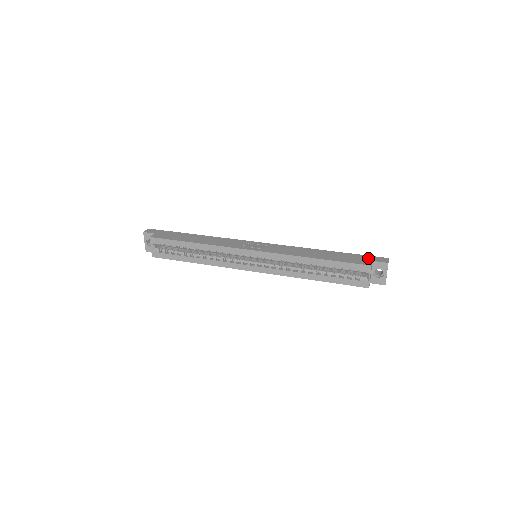
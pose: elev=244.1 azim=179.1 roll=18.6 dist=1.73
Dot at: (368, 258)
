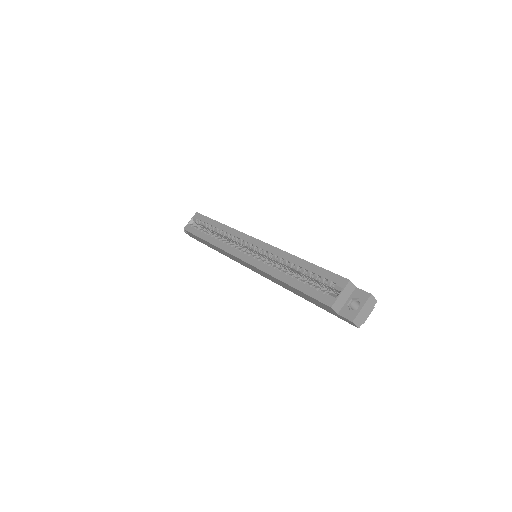
Dot at: occluded
